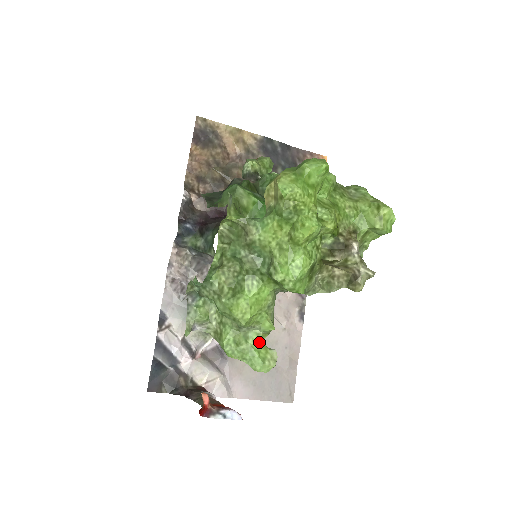
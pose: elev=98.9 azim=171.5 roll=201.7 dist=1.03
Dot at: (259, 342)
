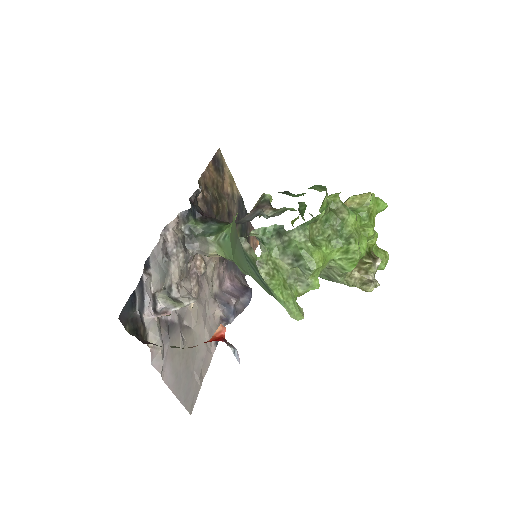
Dot at: (296, 296)
